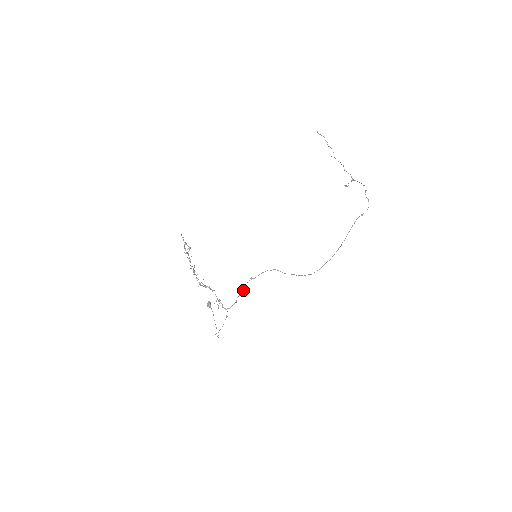
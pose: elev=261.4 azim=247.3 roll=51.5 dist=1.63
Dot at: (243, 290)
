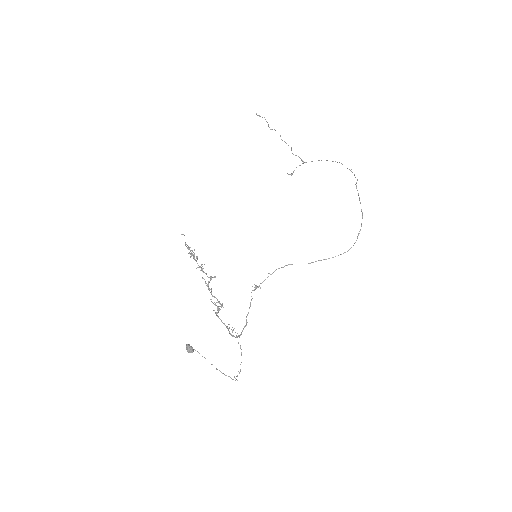
Dot at: (250, 305)
